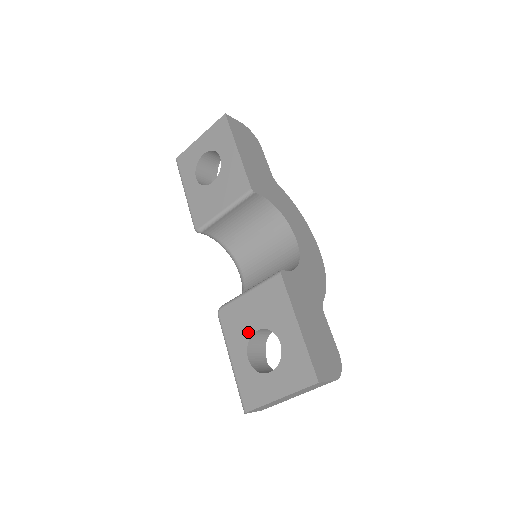
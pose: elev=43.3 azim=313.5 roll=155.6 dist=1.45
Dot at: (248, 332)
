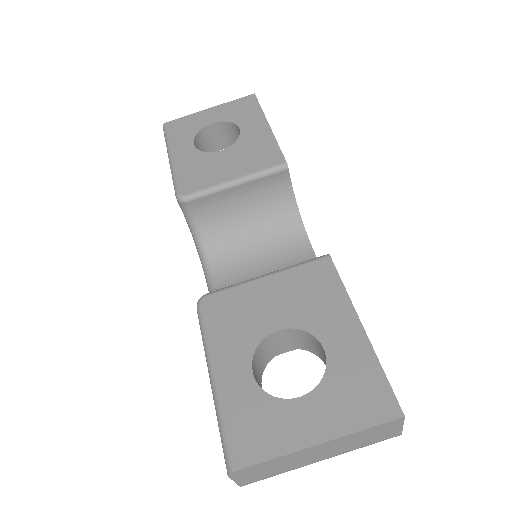
Dot at: (259, 331)
